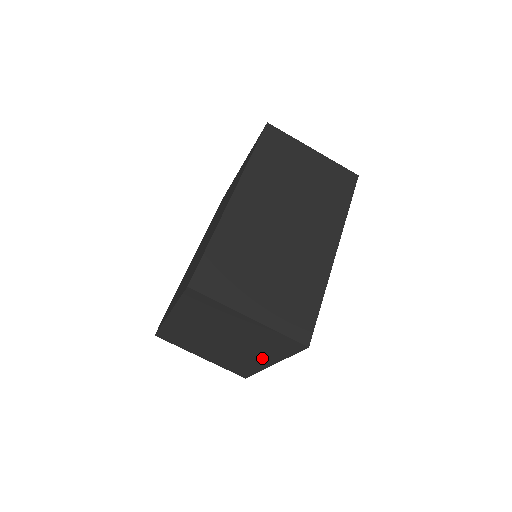
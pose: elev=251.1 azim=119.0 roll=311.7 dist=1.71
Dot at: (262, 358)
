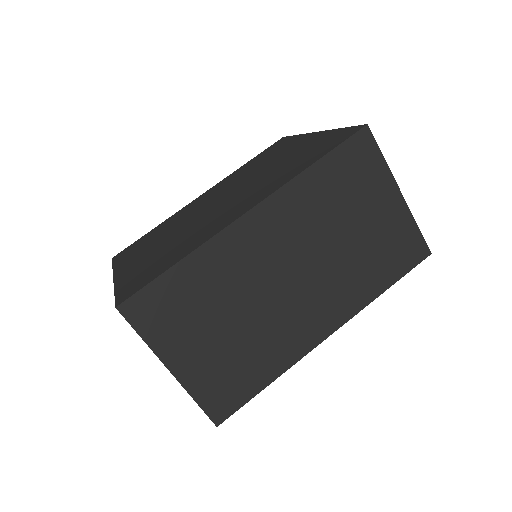
Dot at: occluded
